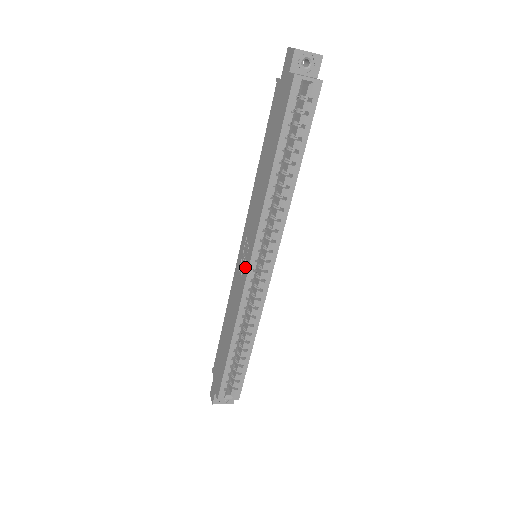
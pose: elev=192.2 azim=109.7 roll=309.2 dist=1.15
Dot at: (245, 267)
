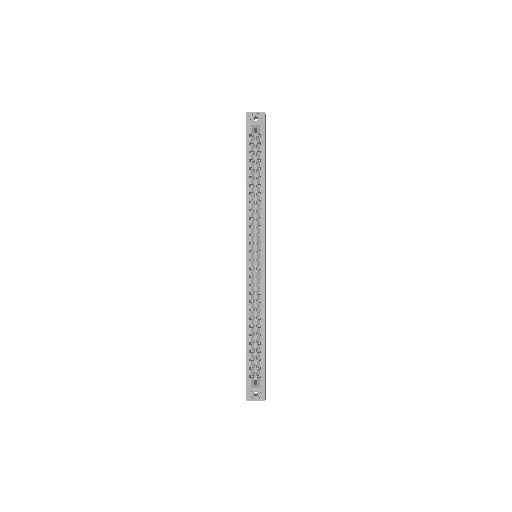
Dot at: occluded
